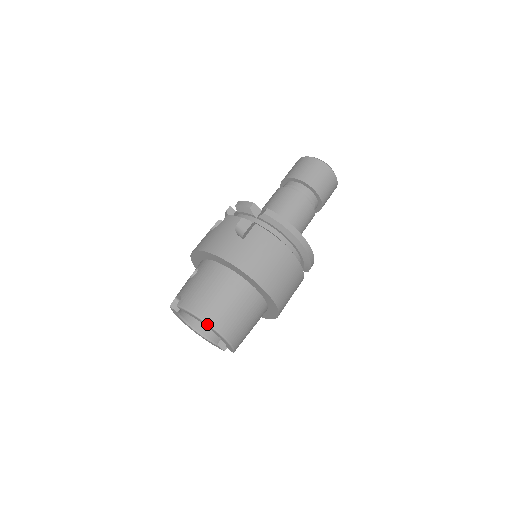
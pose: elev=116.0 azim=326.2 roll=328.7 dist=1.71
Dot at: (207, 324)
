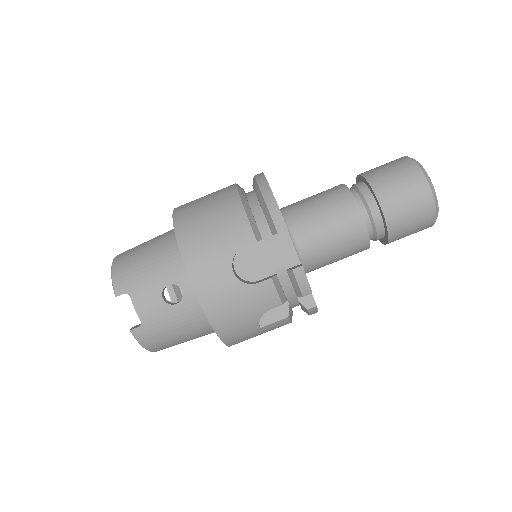
Dot at: occluded
